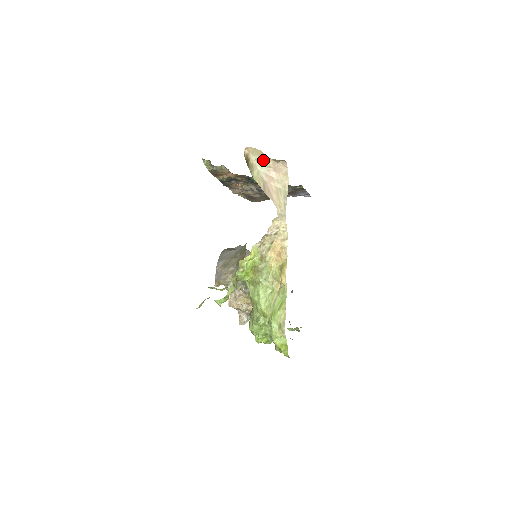
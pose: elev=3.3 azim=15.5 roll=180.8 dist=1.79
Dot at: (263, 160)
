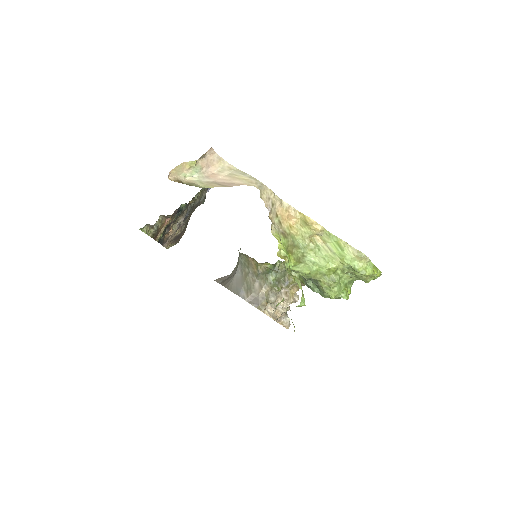
Dot at: (191, 169)
